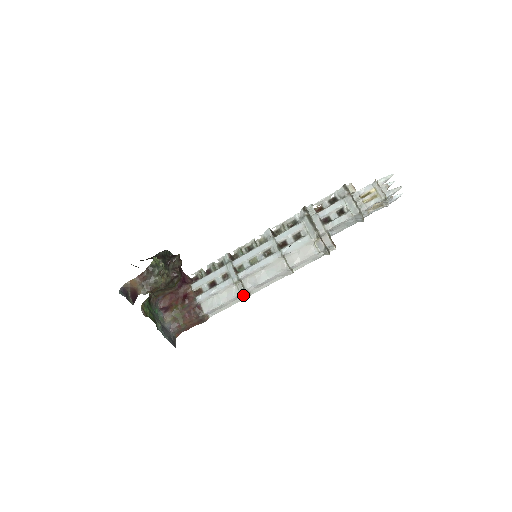
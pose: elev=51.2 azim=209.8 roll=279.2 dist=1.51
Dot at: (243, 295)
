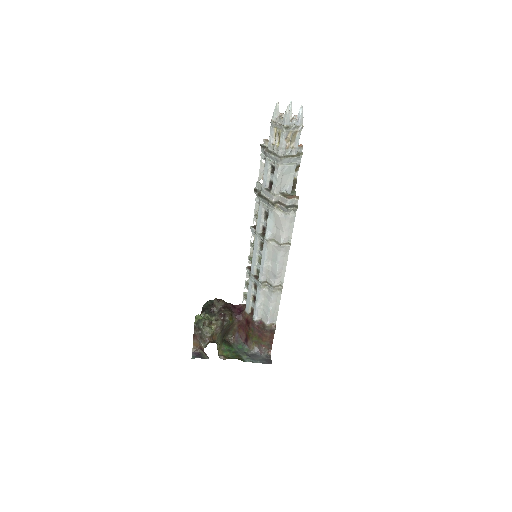
Dot at: (277, 290)
